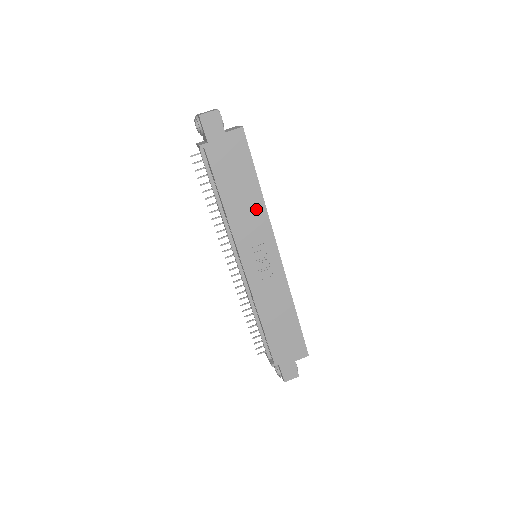
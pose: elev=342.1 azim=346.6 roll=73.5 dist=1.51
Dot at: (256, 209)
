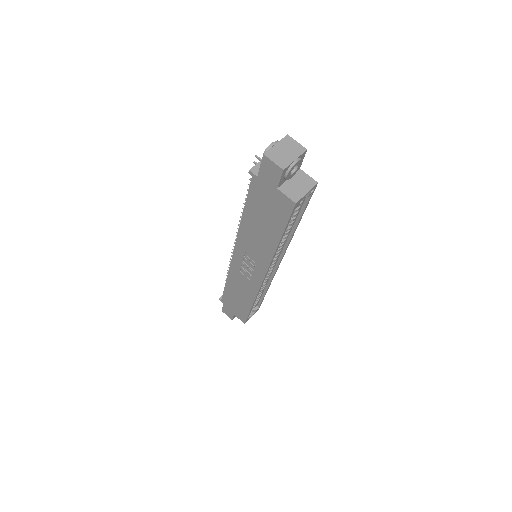
Dot at: (265, 247)
